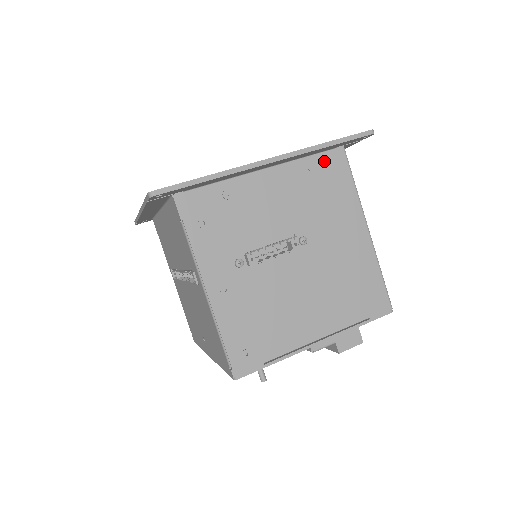
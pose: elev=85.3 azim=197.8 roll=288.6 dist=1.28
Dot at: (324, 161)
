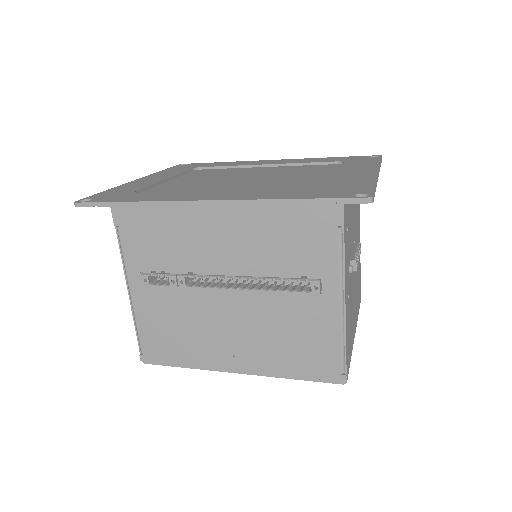
Dot at: occluded
